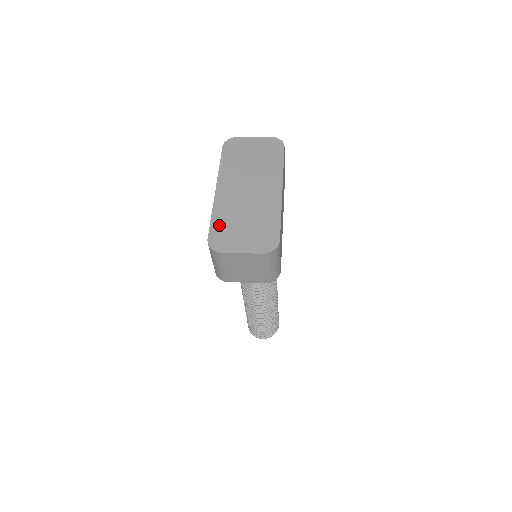
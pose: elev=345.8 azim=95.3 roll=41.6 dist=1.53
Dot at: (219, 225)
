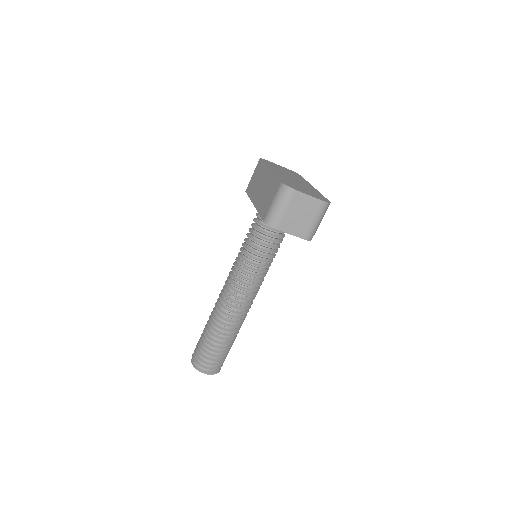
Dot at: (285, 181)
